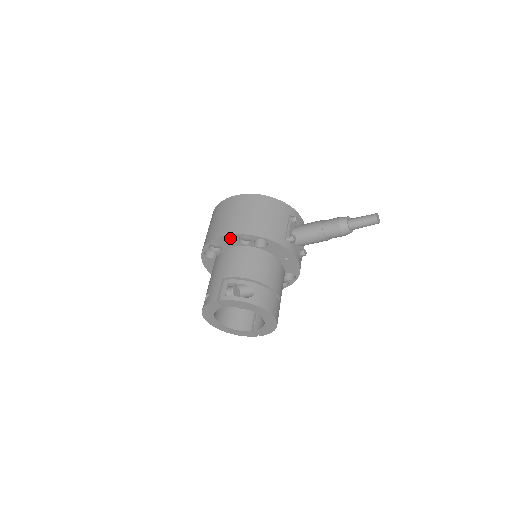
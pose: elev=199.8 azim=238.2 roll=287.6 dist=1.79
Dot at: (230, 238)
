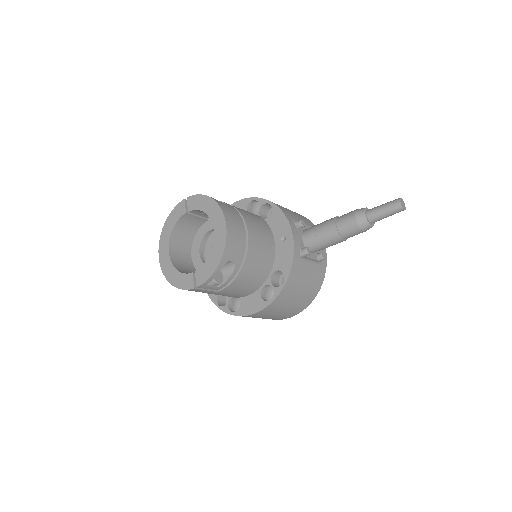
Dot at: (241, 205)
